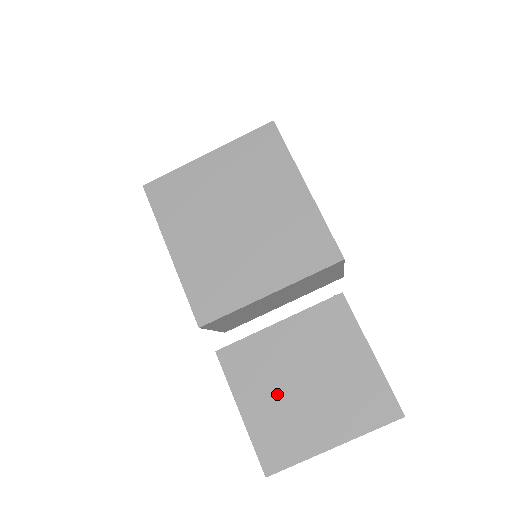
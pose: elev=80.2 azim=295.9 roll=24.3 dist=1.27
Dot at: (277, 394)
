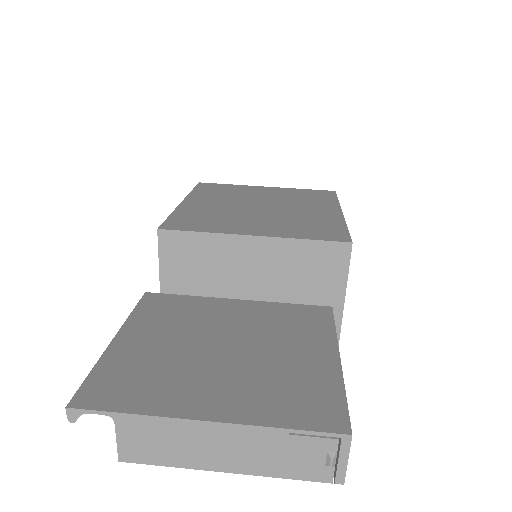
Dot at: (178, 342)
